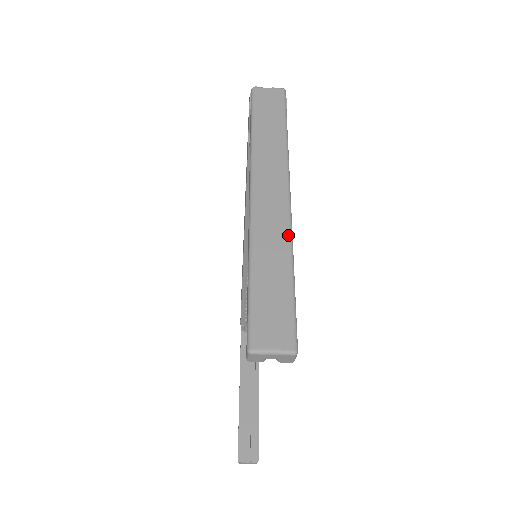
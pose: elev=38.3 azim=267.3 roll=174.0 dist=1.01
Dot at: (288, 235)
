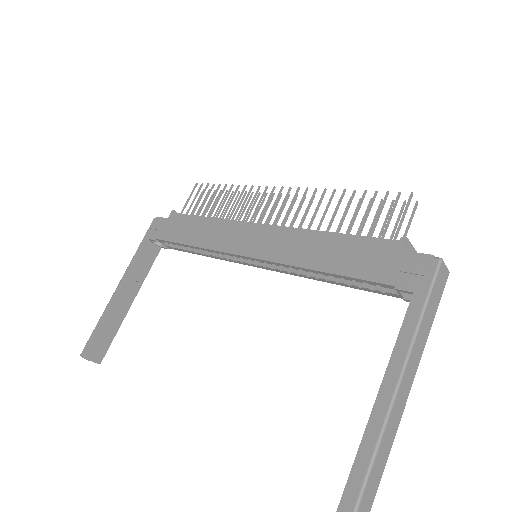
Dot at: occluded
